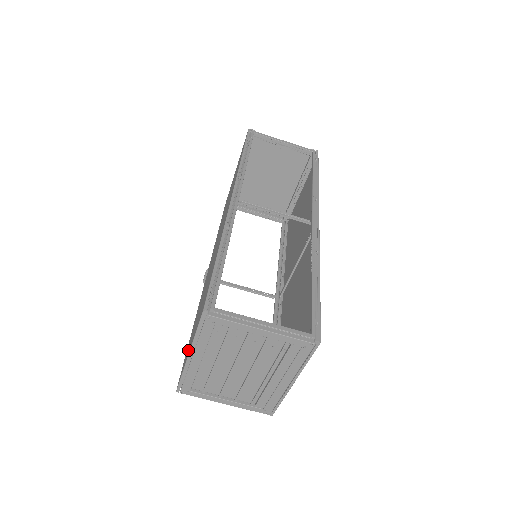
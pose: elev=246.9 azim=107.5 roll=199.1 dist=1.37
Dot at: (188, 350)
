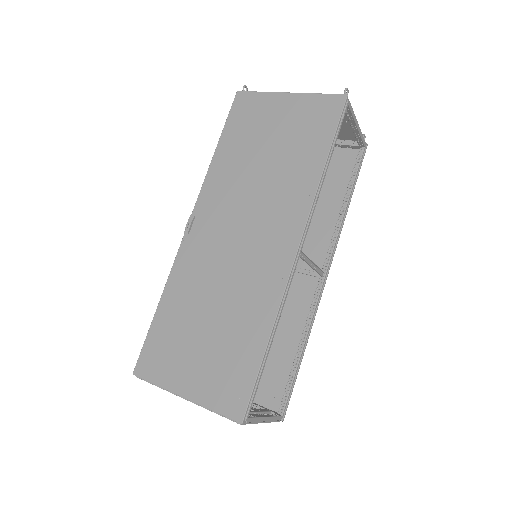
Dot at: (174, 371)
